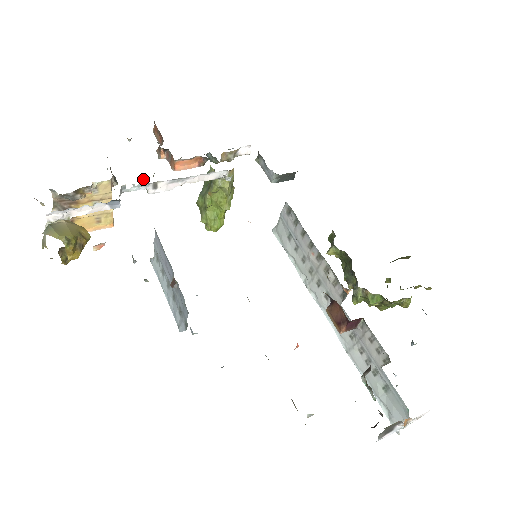
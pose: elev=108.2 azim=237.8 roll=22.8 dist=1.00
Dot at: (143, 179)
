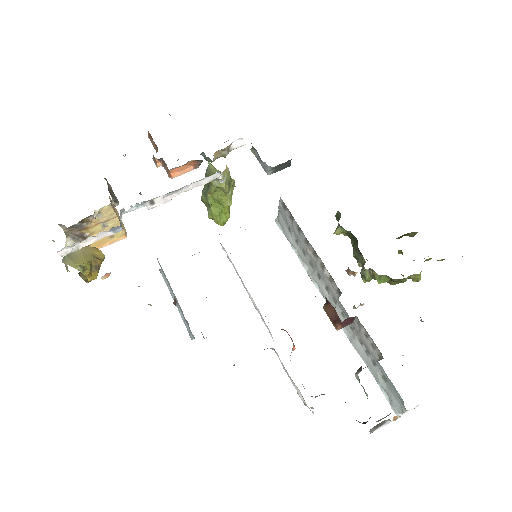
Dot at: occluded
